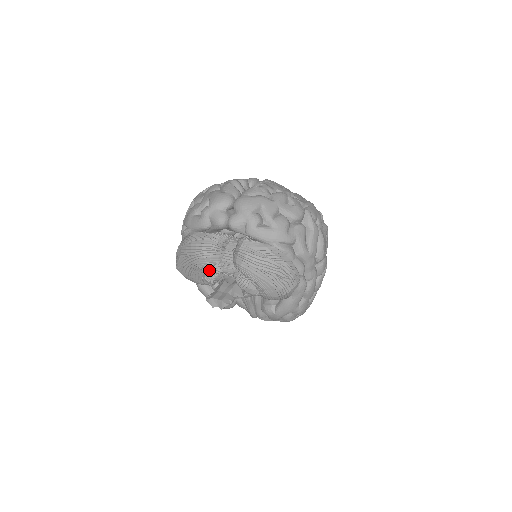
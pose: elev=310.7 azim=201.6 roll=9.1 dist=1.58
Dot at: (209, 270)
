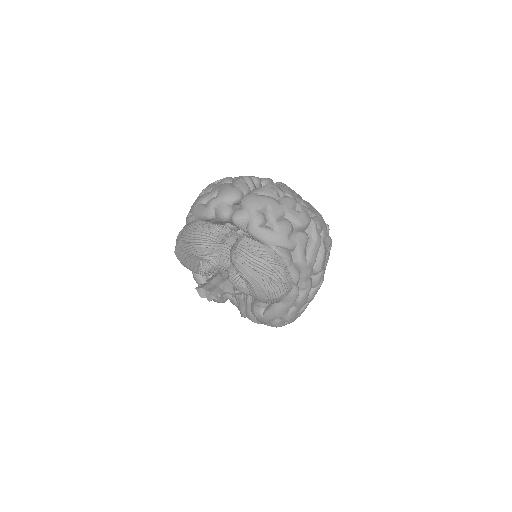
Dot at: (205, 260)
